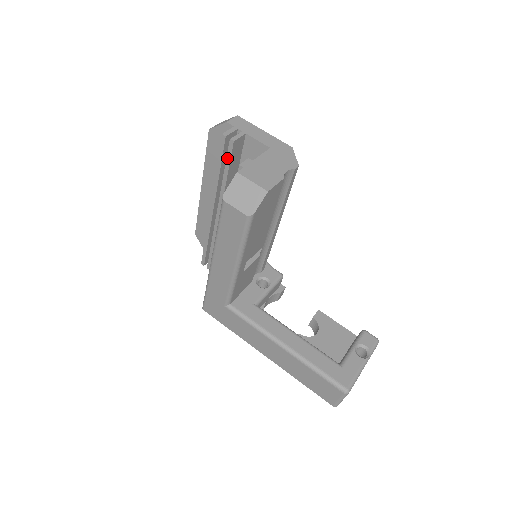
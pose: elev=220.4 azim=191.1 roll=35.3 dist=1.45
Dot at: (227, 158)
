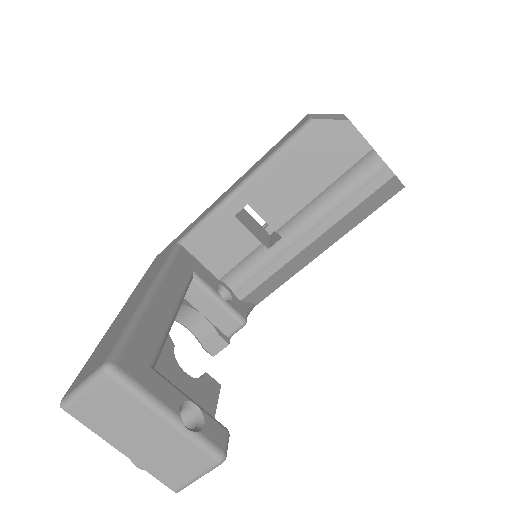
Dot at: occluded
